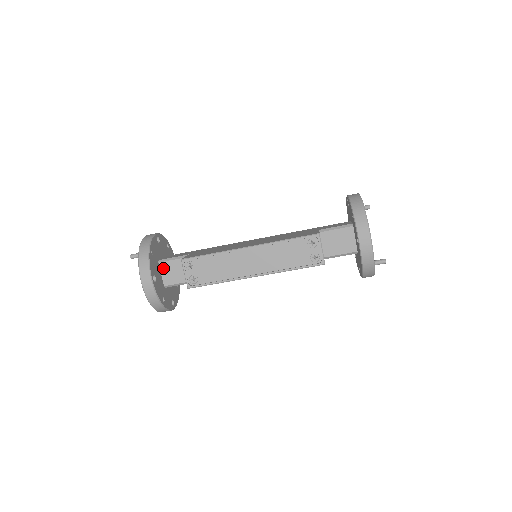
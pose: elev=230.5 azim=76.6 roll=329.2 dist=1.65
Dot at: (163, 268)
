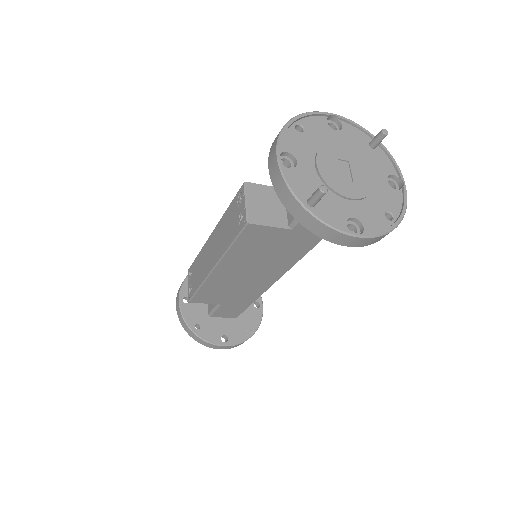
Dot at: occluded
